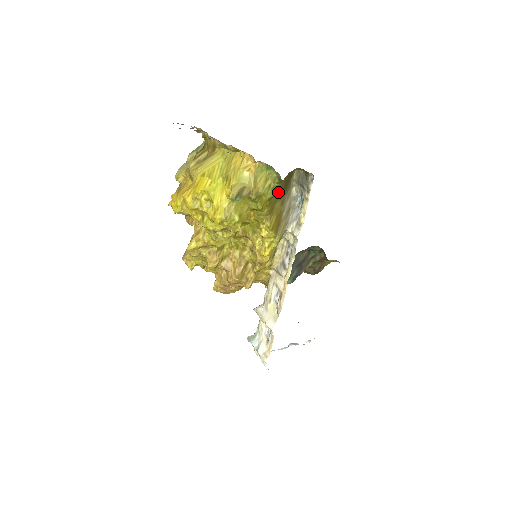
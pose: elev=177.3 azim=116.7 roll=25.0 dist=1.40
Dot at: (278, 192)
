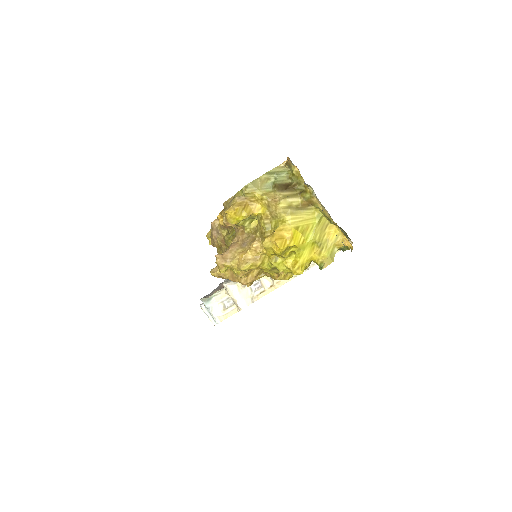
Dot at: occluded
